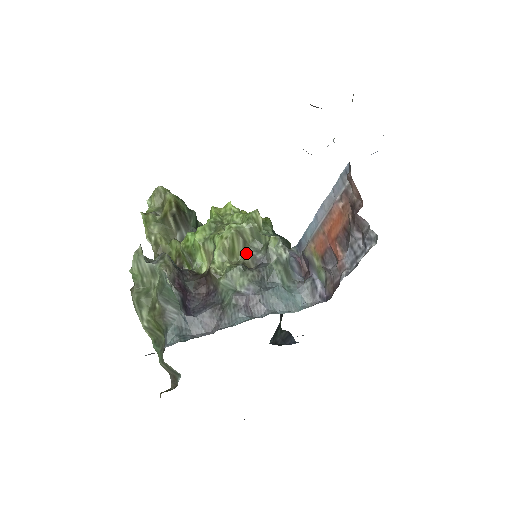
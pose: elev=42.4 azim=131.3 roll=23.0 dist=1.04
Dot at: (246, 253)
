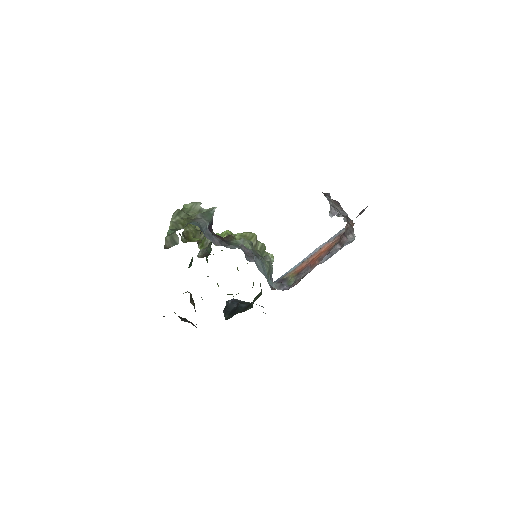
Dot at: occluded
